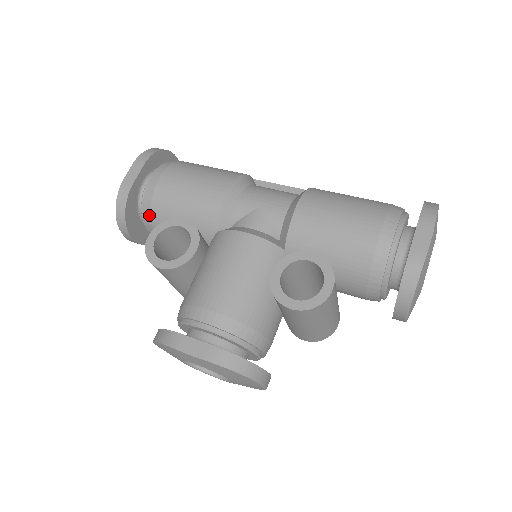
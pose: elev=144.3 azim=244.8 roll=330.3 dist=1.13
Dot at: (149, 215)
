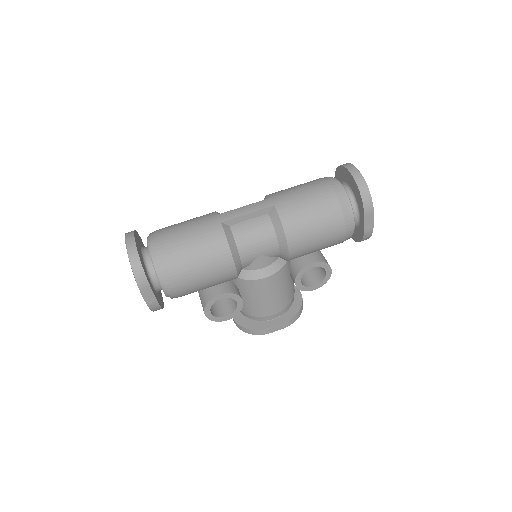
Dot at: occluded
